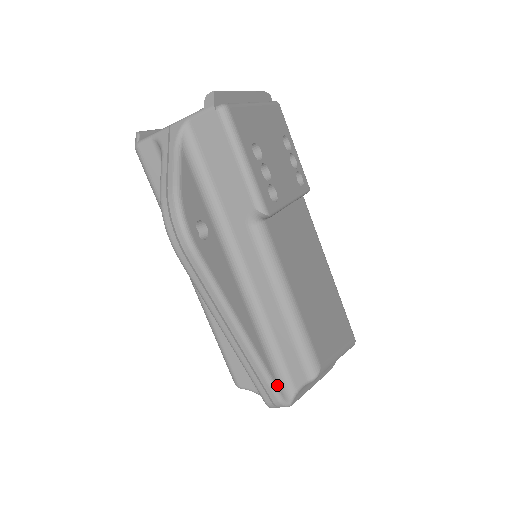
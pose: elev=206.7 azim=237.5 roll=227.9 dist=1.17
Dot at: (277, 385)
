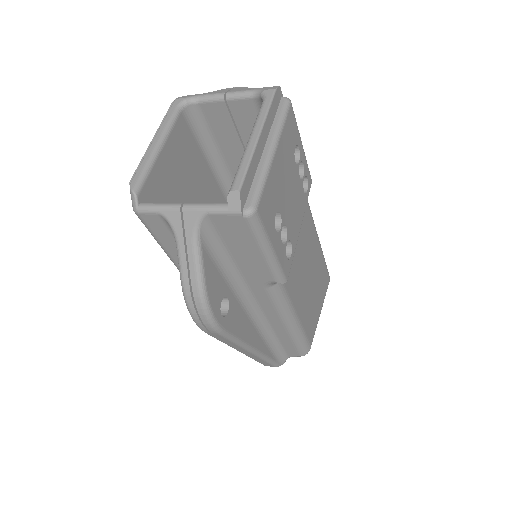
Dot at: (276, 361)
